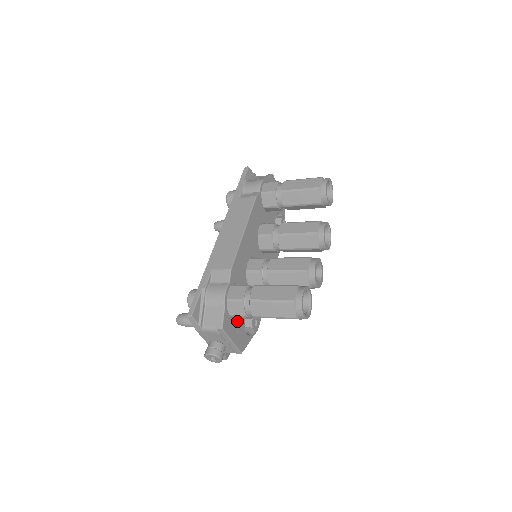
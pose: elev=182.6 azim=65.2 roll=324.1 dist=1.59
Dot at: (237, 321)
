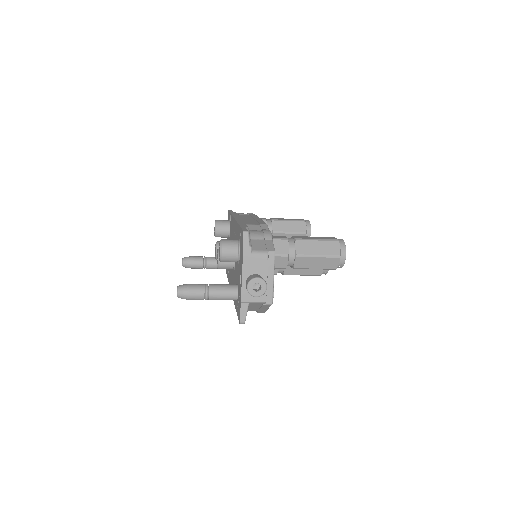
Dot at: occluded
